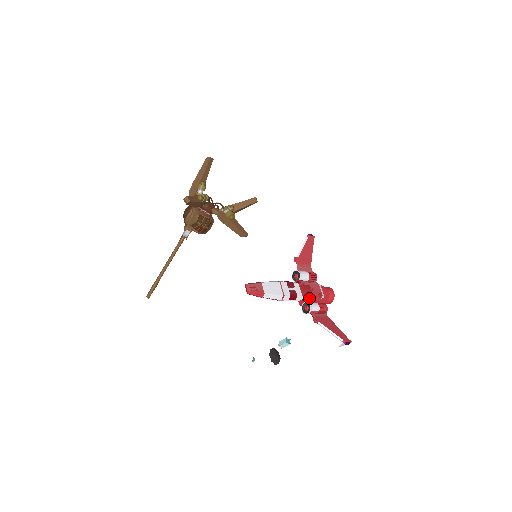
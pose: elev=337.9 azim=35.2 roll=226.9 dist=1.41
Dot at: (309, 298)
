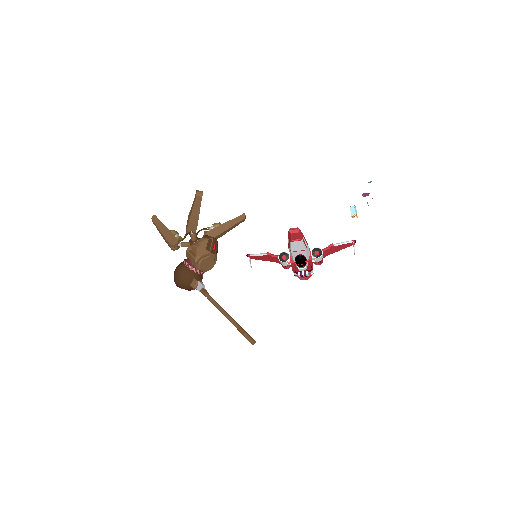
Dot at: occluded
